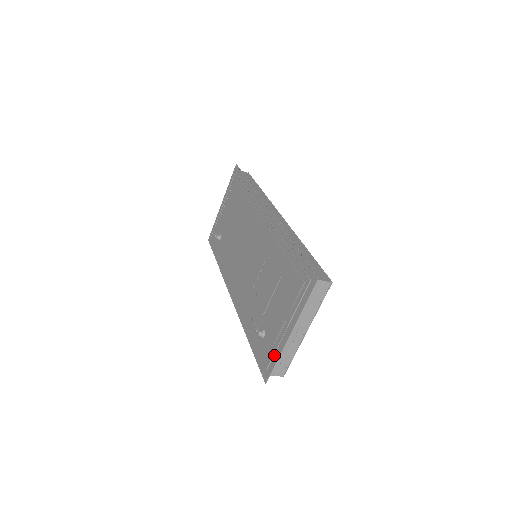
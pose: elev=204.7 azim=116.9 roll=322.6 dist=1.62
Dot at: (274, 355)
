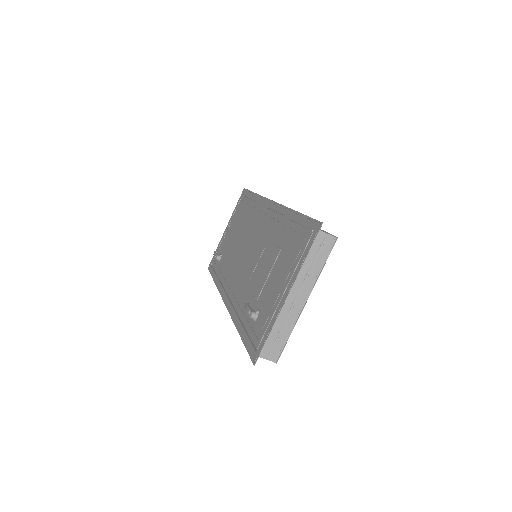
Dot at: (267, 329)
